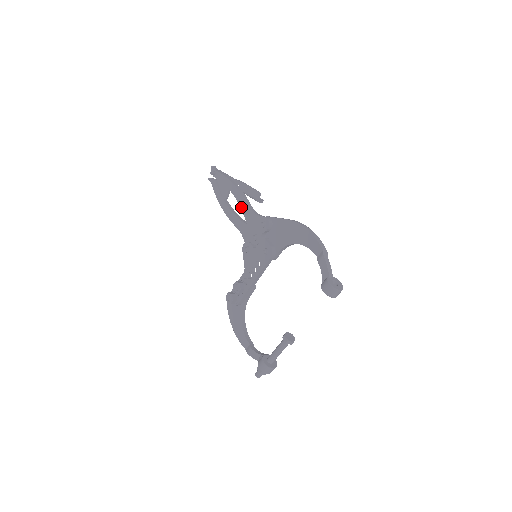
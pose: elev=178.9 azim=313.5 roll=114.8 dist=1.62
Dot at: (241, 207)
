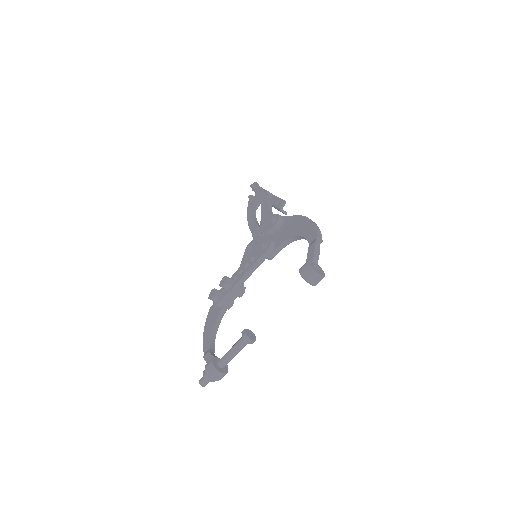
Dot at: (262, 210)
